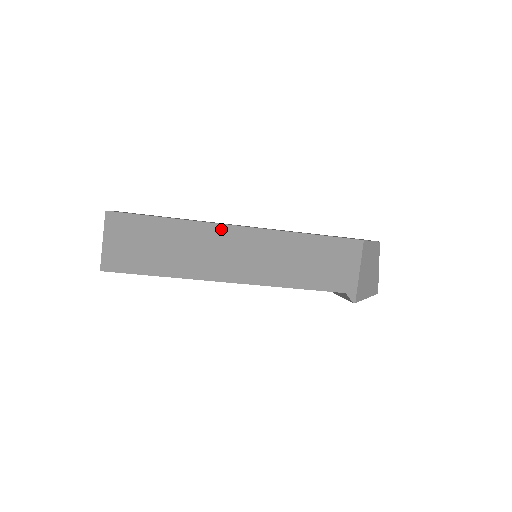
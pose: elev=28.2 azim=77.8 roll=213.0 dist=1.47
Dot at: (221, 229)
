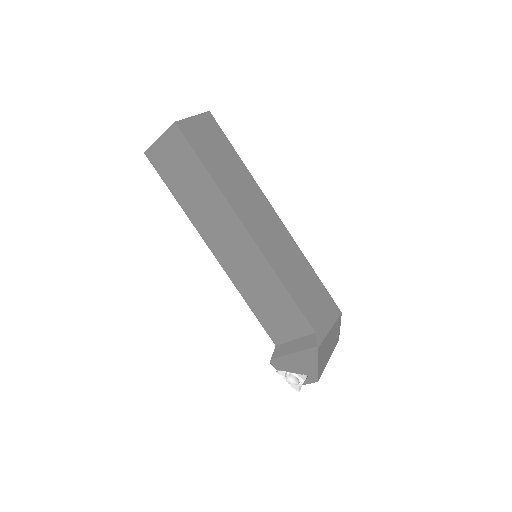
Dot at: (265, 201)
